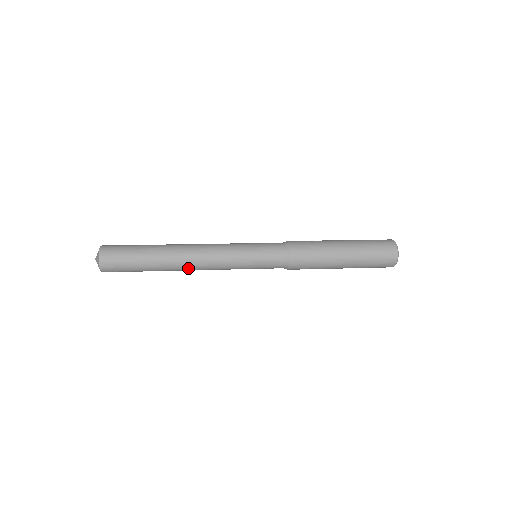
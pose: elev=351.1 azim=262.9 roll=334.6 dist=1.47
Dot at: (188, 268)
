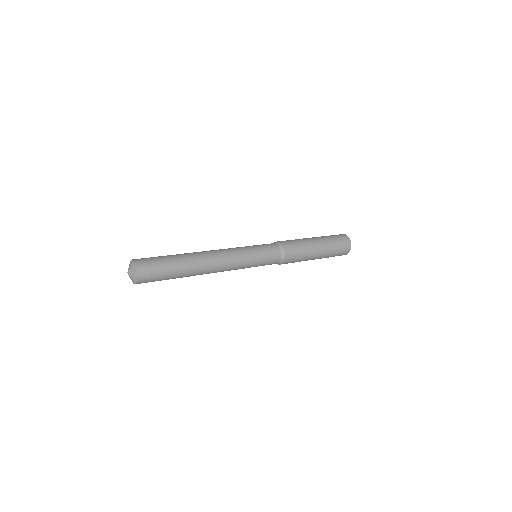
Dot at: (210, 269)
